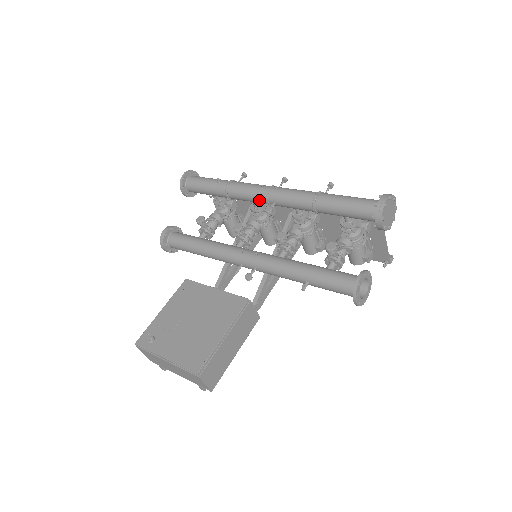
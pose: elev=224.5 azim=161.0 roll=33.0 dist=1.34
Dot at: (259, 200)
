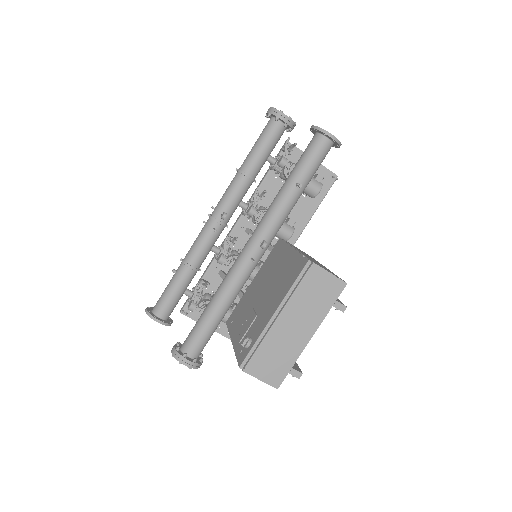
Dot at: (213, 231)
